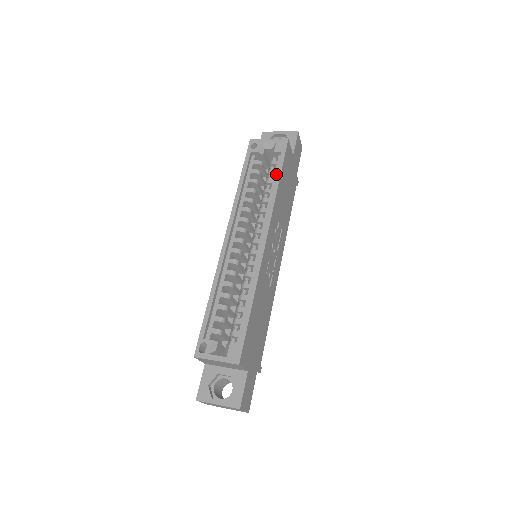
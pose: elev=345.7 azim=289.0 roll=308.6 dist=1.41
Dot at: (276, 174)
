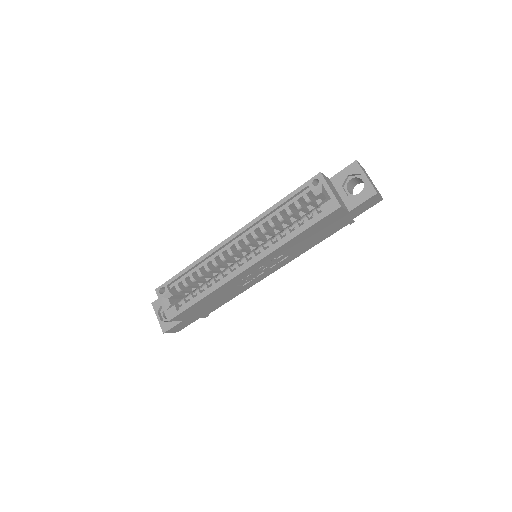
Dot at: (301, 227)
